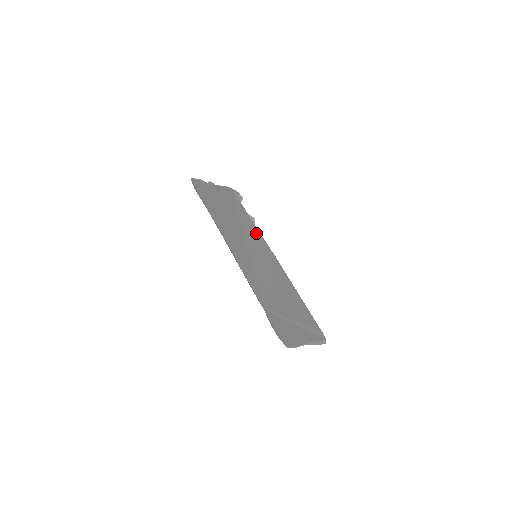
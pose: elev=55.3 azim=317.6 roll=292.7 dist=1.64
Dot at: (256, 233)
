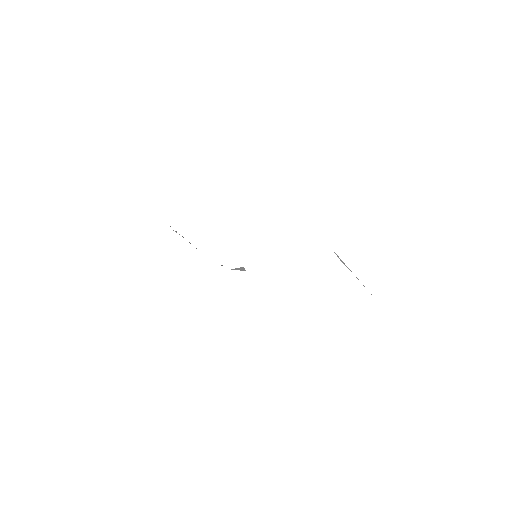
Dot at: occluded
